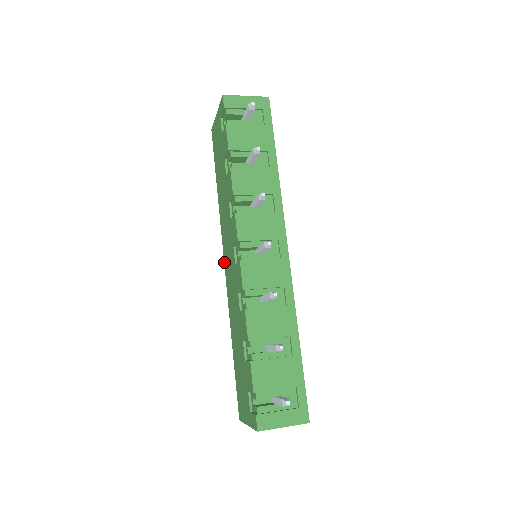
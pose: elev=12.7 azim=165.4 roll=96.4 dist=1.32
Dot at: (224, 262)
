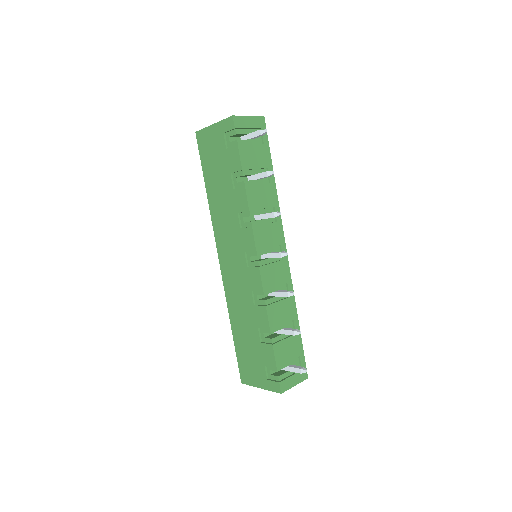
Dot at: (219, 258)
